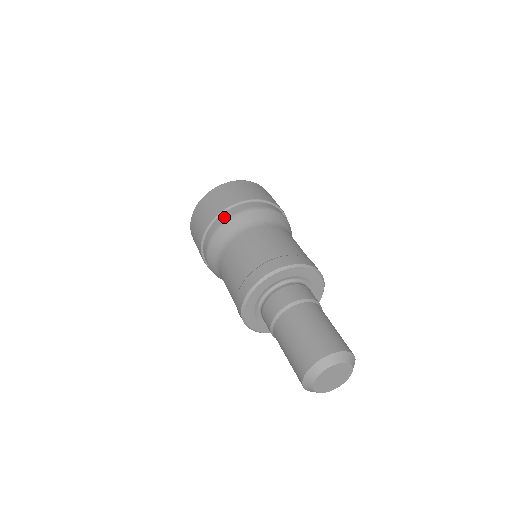
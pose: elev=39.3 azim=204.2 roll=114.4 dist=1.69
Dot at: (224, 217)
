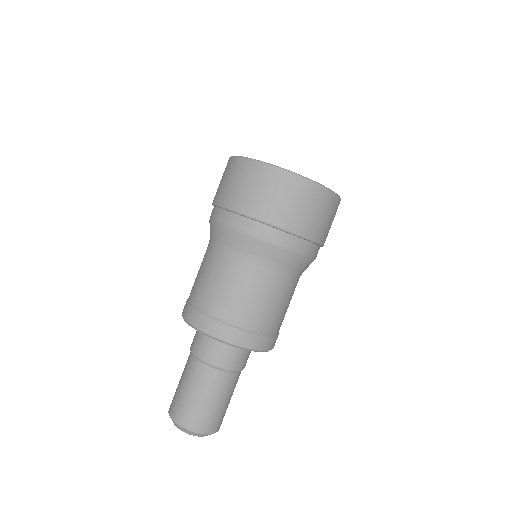
Dot at: (236, 221)
